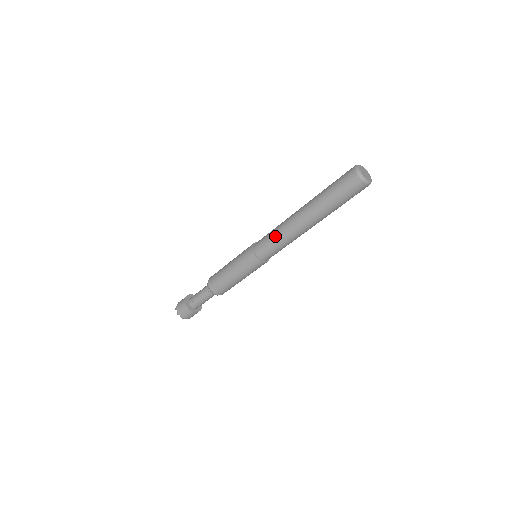
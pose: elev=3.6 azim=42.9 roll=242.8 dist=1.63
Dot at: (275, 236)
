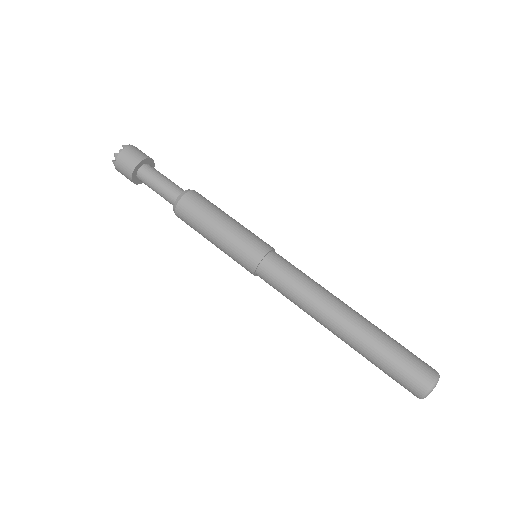
Dot at: (293, 295)
